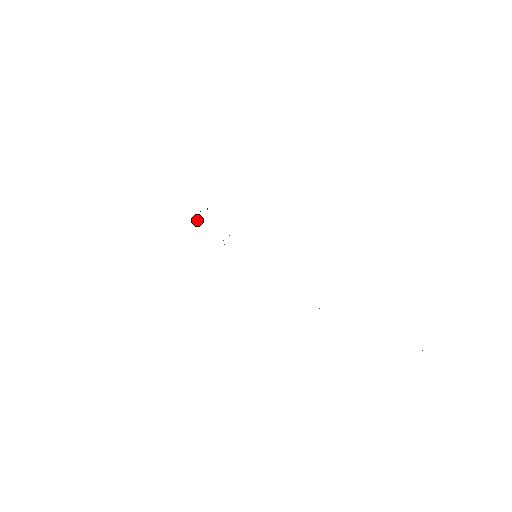
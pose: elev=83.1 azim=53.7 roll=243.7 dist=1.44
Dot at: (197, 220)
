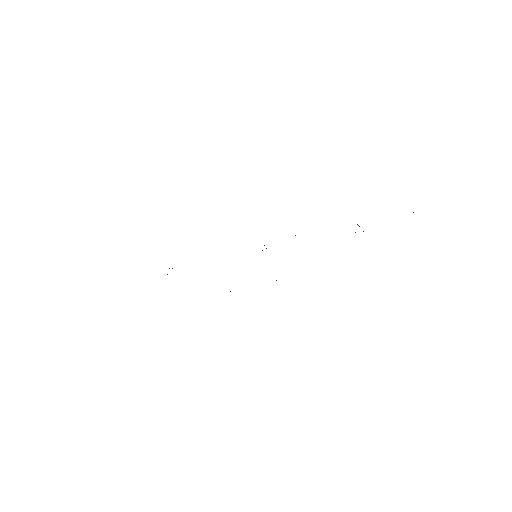
Dot at: occluded
